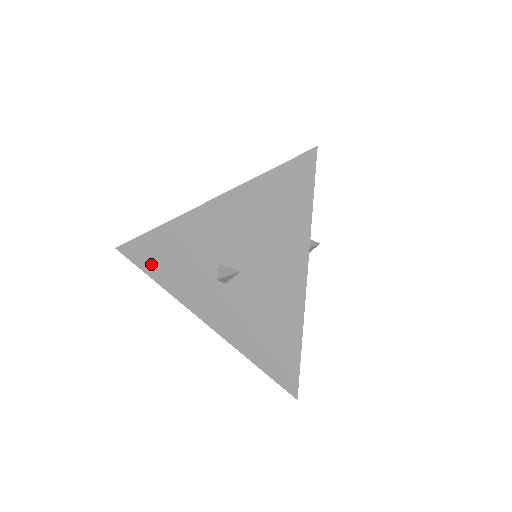
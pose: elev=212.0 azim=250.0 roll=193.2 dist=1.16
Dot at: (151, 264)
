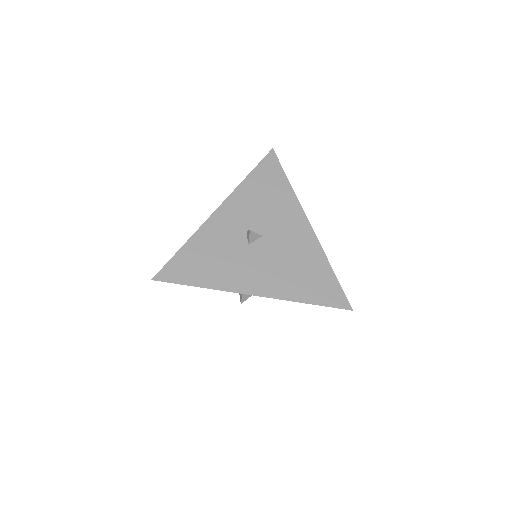
Dot at: occluded
